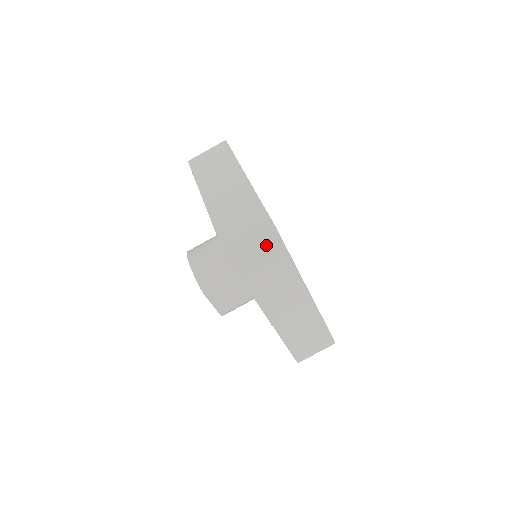
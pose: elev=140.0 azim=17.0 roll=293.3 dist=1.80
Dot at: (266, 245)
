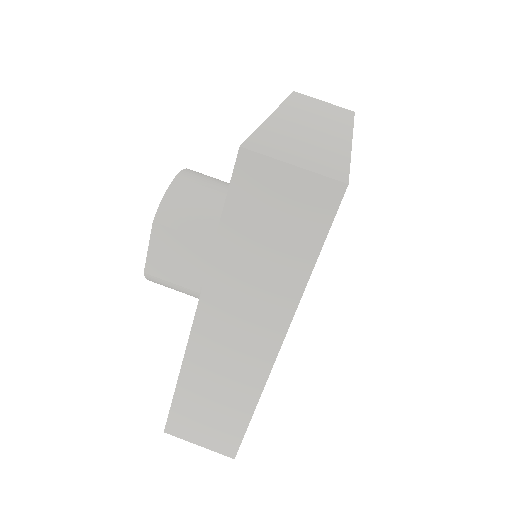
Dot at: (306, 200)
